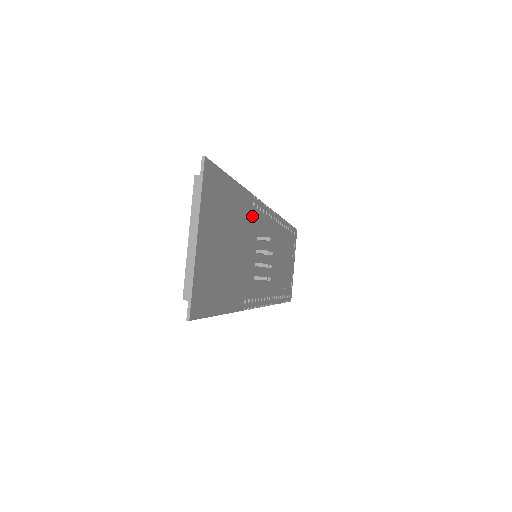
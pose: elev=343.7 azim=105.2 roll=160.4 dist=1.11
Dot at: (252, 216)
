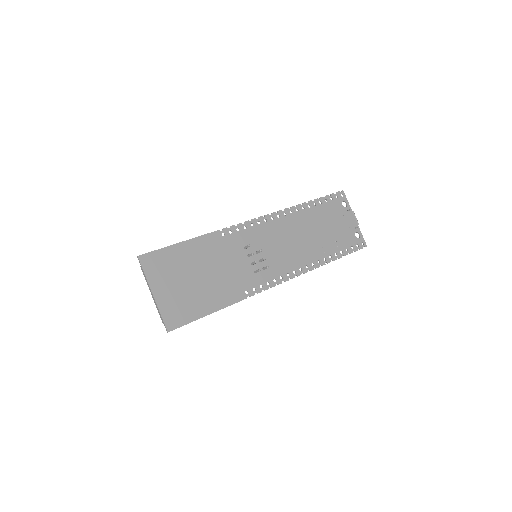
Dot at: (225, 242)
